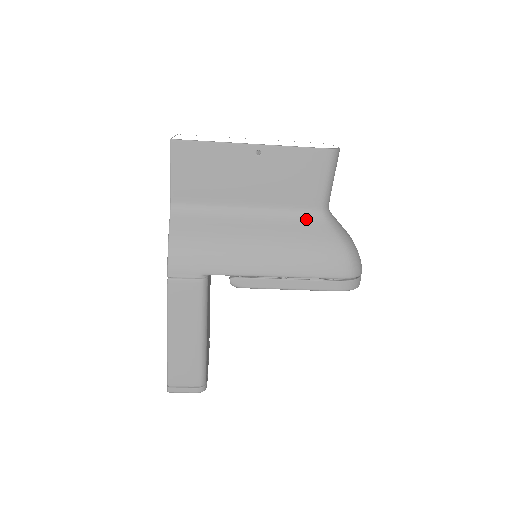
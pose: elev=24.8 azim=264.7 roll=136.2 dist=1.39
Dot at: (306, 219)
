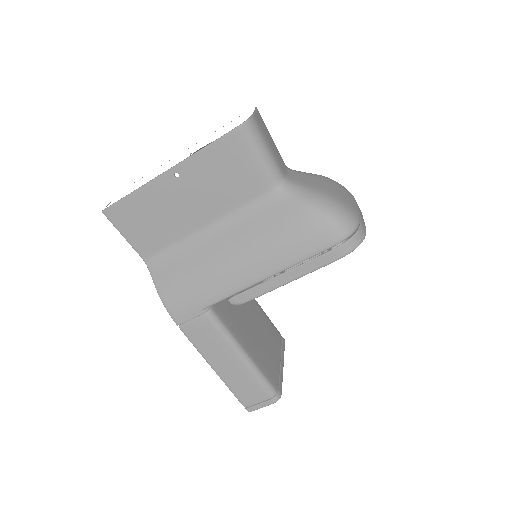
Dot at: (265, 206)
